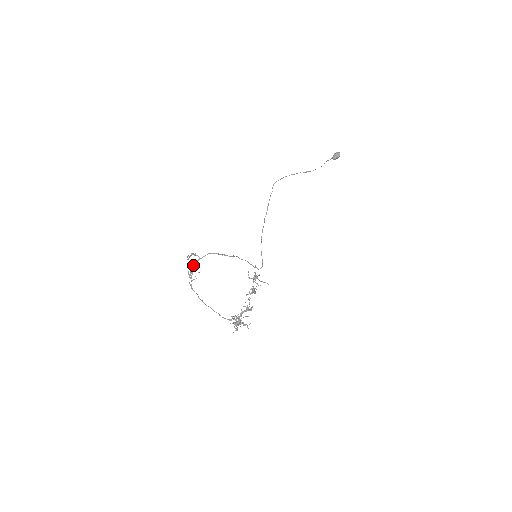
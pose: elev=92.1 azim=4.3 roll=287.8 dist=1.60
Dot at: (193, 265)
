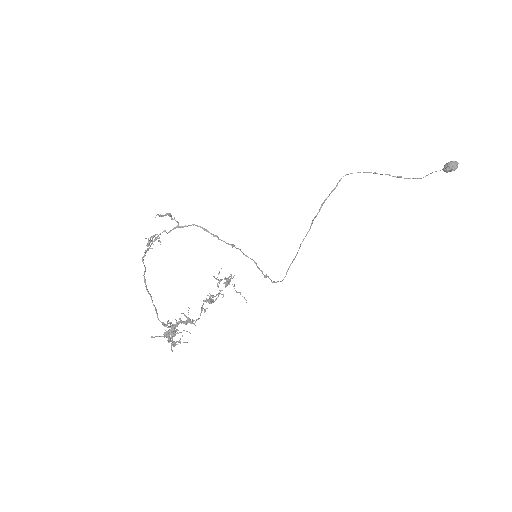
Dot at: (165, 231)
